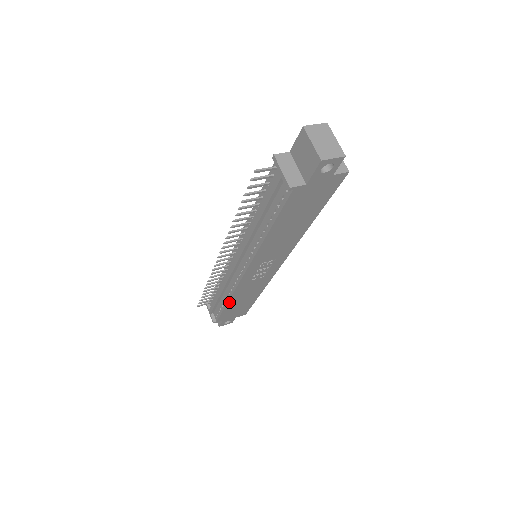
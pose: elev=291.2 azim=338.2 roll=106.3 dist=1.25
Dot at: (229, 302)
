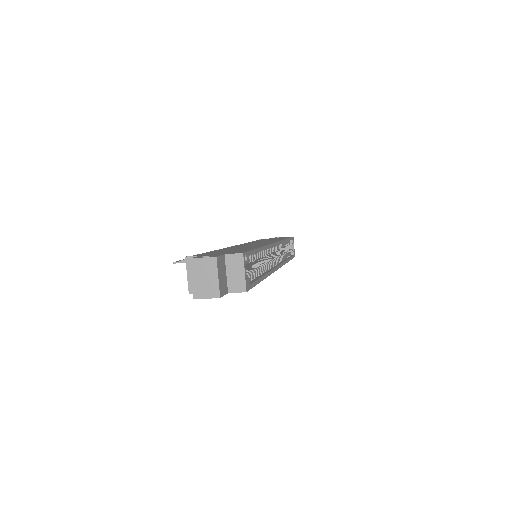
Dot at: occluded
